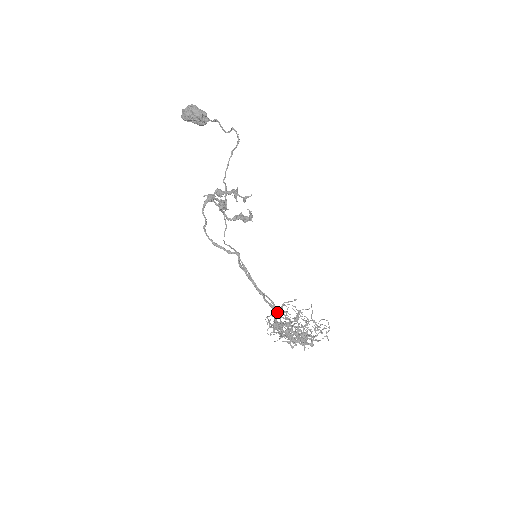
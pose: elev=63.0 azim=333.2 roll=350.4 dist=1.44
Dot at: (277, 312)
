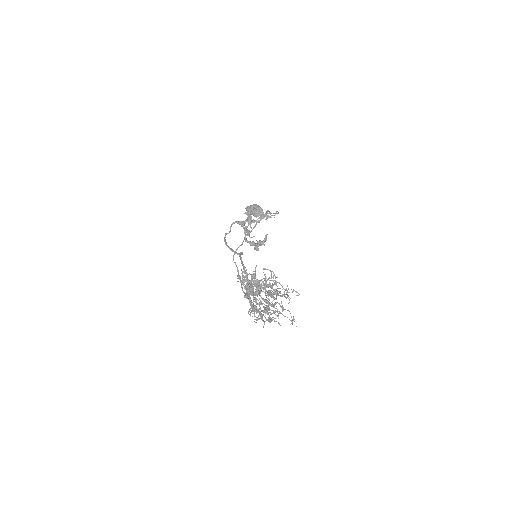
Dot at: occluded
